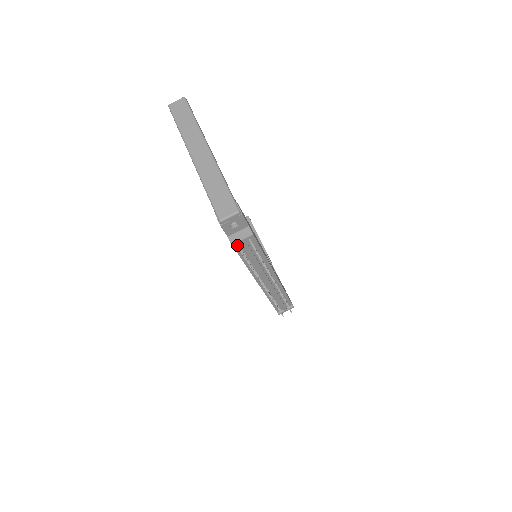
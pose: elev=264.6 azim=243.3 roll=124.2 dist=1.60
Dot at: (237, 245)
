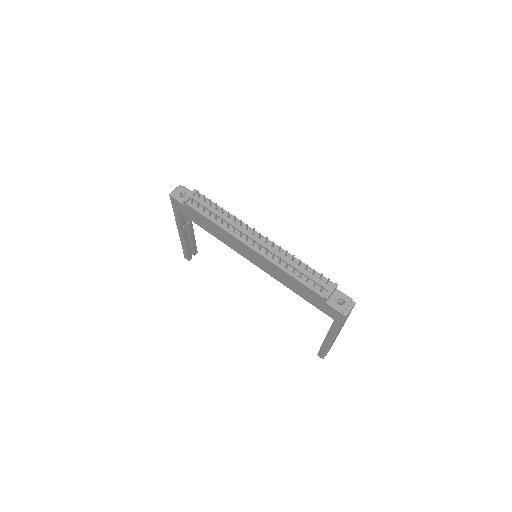
Dot at: (191, 204)
